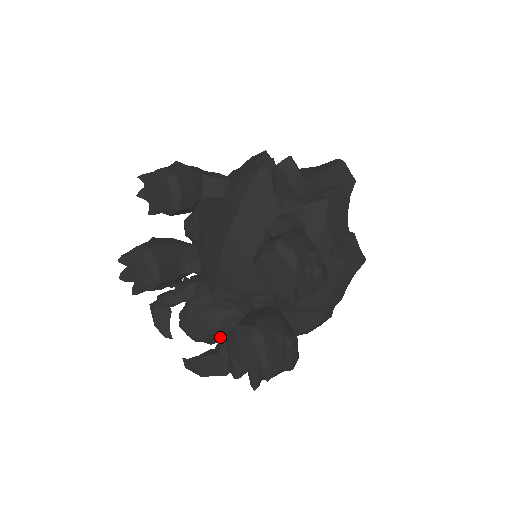
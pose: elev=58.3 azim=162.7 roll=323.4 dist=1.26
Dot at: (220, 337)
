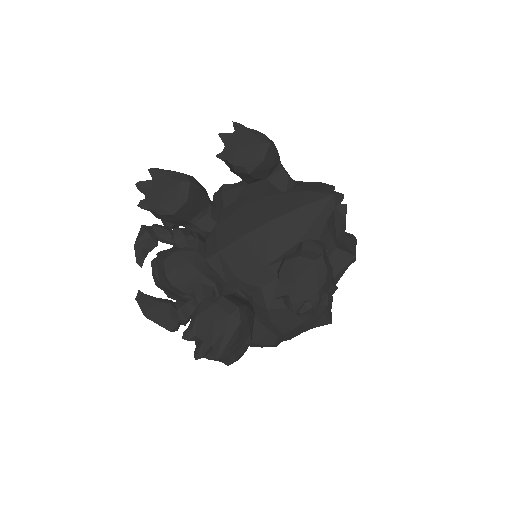
Dot at: (180, 297)
